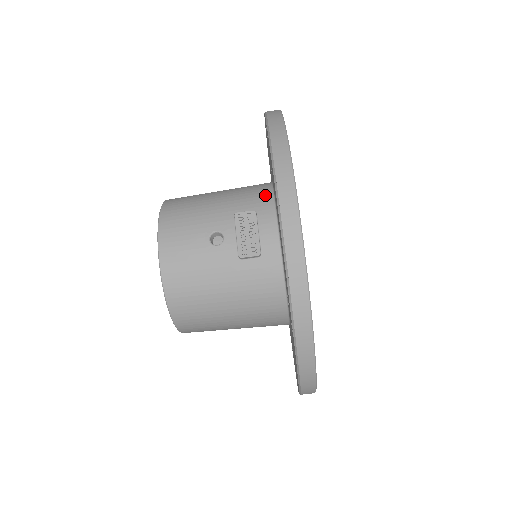
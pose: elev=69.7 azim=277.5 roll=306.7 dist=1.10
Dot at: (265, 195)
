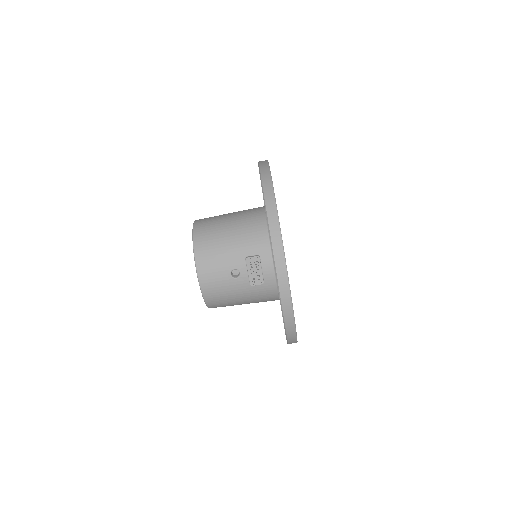
Dot at: (264, 240)
